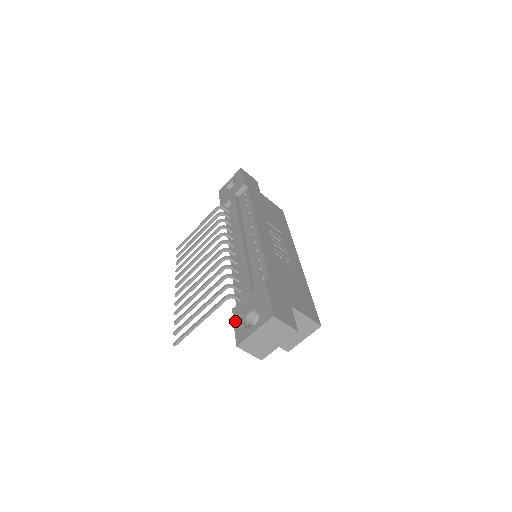
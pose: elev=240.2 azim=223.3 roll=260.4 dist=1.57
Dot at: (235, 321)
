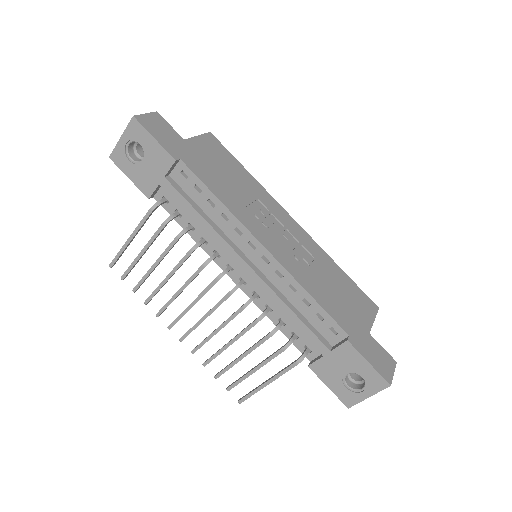
Dot at: (326, 382)
